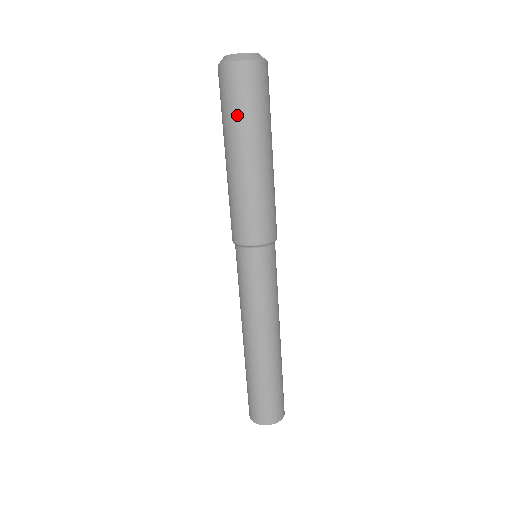
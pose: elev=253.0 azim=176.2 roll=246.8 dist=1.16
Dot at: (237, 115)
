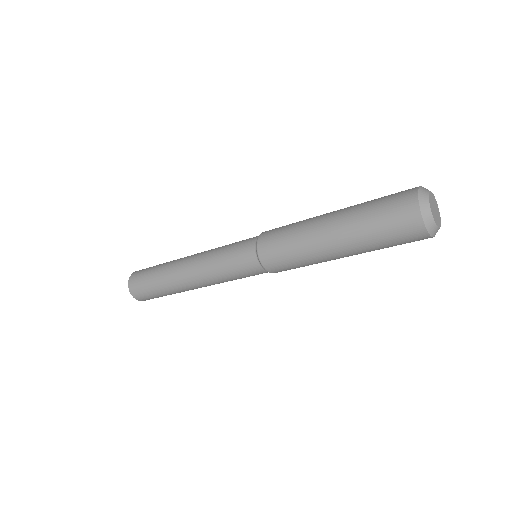
Dot at: (377, 244)
